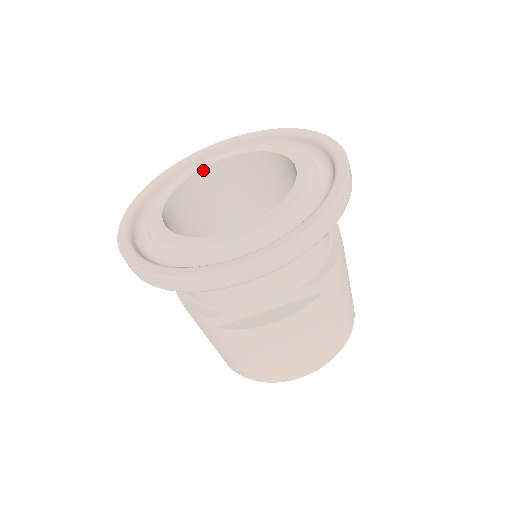
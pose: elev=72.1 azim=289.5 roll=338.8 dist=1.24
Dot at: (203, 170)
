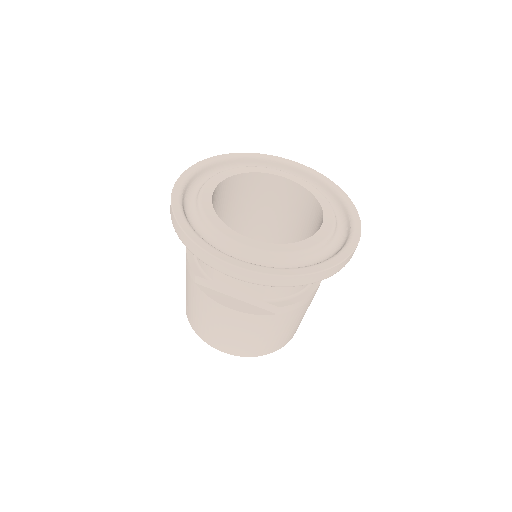
Dot at: (265, 174)
